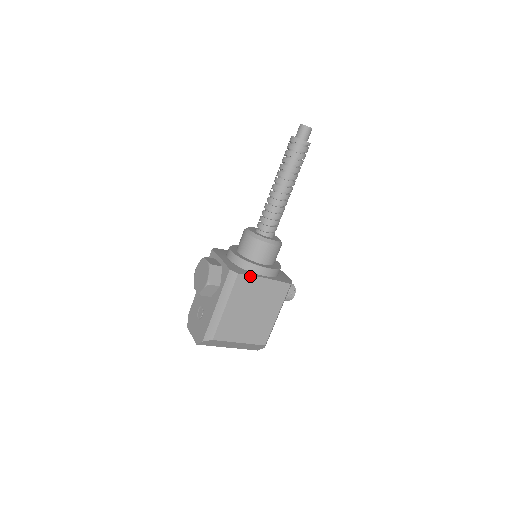
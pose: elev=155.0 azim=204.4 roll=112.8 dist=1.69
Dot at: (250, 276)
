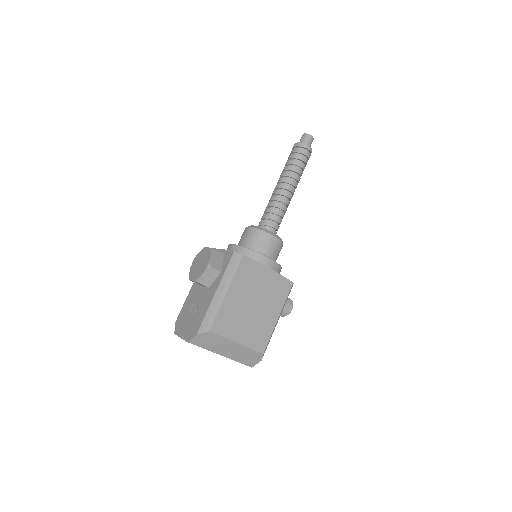
Dot at: (254, 261)
